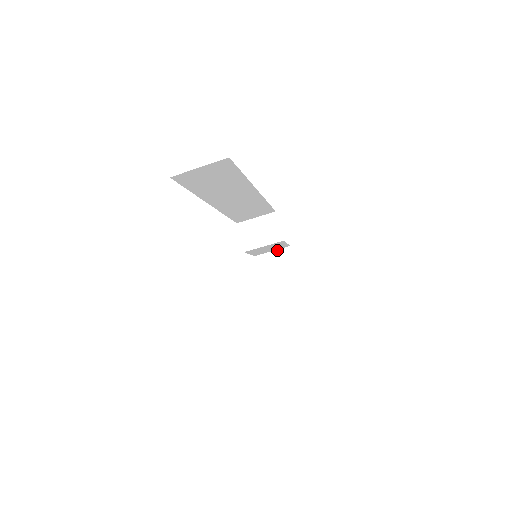
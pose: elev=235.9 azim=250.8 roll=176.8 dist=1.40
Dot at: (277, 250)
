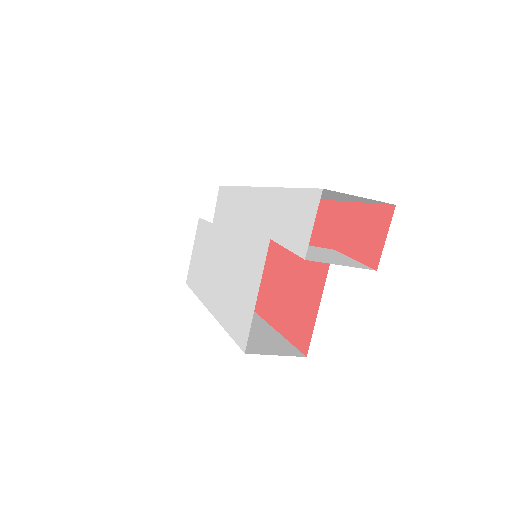
Dot at: occluded
